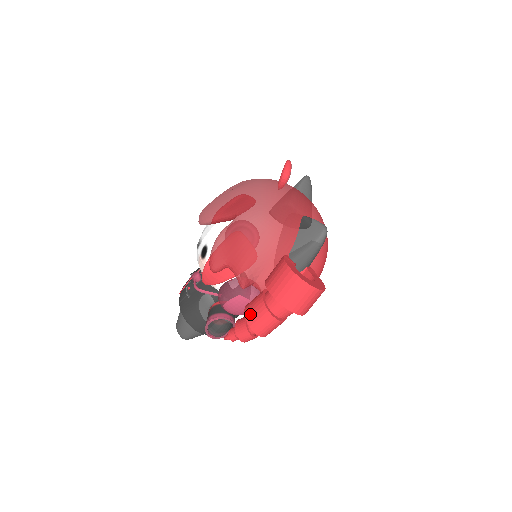
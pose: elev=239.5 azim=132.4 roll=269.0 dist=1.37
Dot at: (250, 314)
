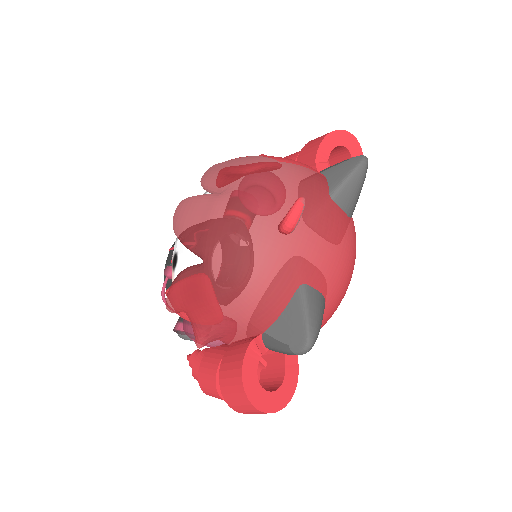
Dot at: (202, 375)
